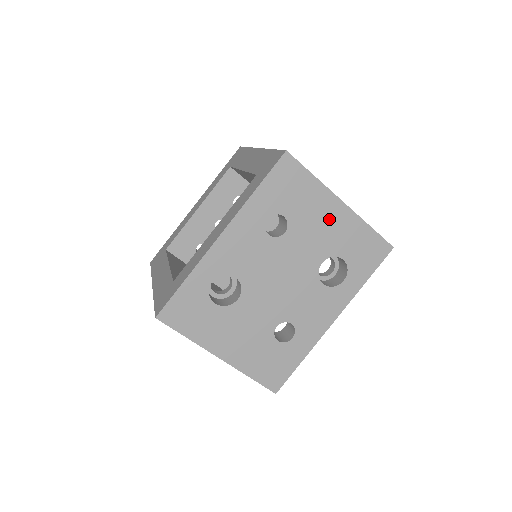
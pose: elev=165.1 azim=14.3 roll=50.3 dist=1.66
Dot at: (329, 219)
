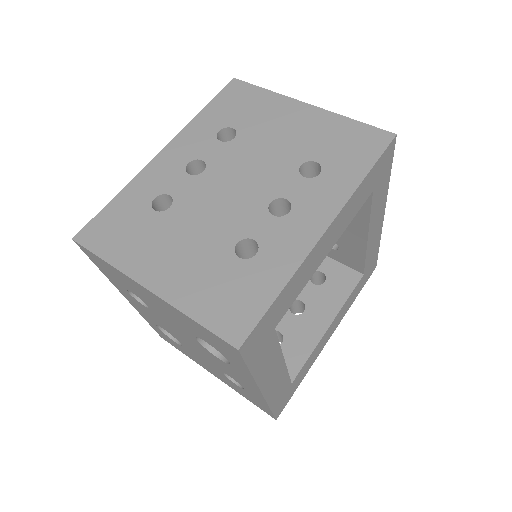
Dot at: (157, 302)
